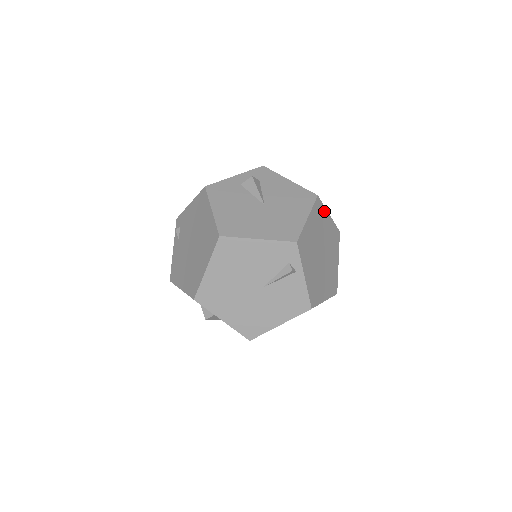
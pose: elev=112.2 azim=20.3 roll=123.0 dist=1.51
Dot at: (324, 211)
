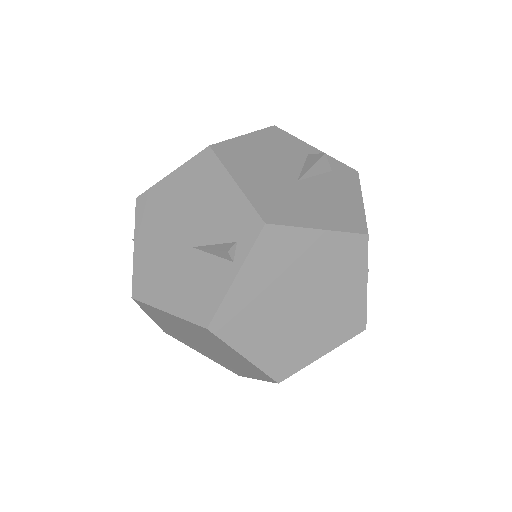
Dot at: (361, 267)
